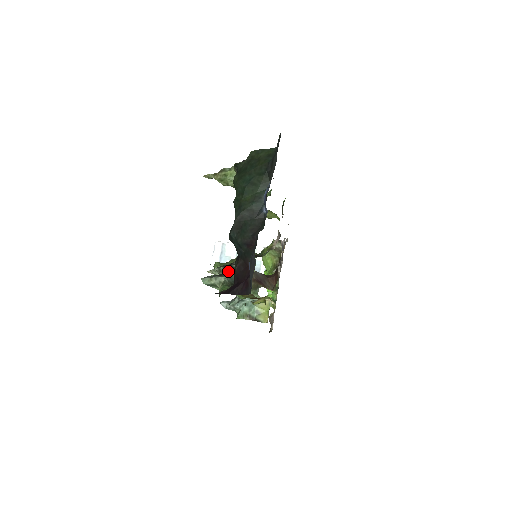
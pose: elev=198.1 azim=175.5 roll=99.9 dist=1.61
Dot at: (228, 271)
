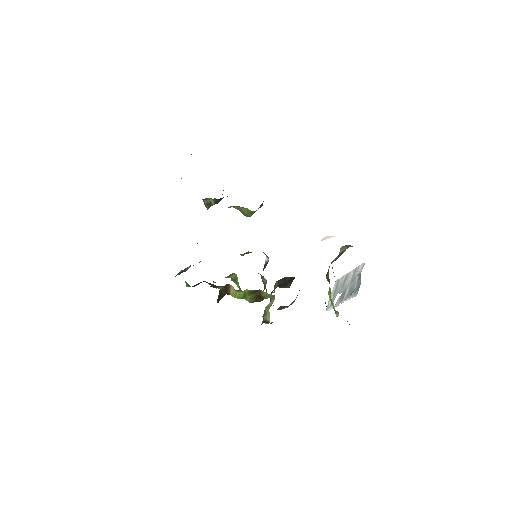
Dot at: occluded
